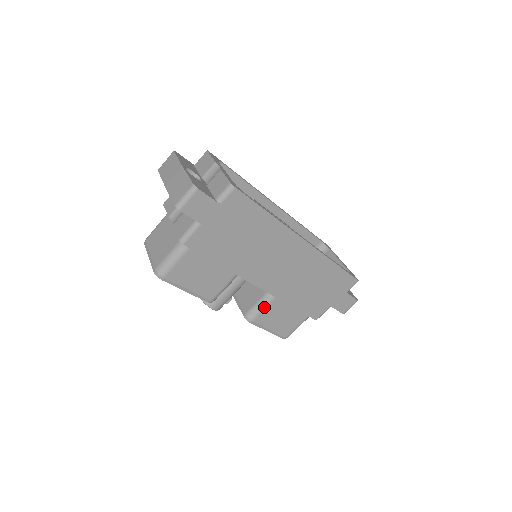
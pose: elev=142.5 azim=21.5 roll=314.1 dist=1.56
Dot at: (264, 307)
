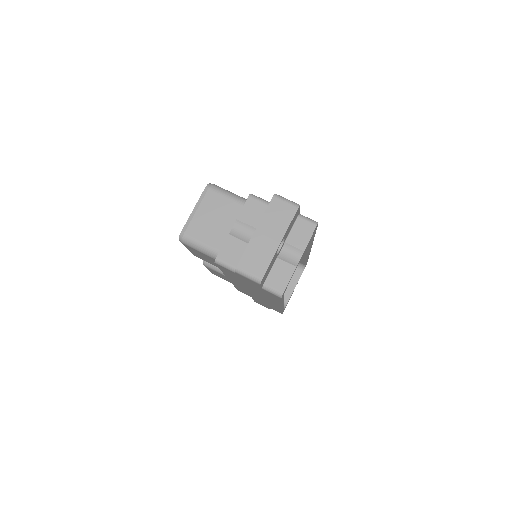
Dot at: (220, 273)
